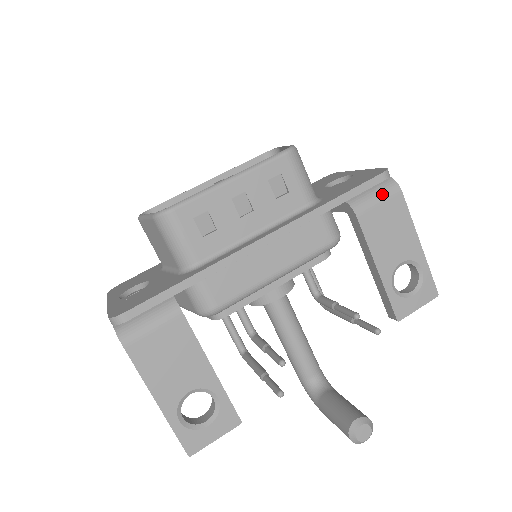
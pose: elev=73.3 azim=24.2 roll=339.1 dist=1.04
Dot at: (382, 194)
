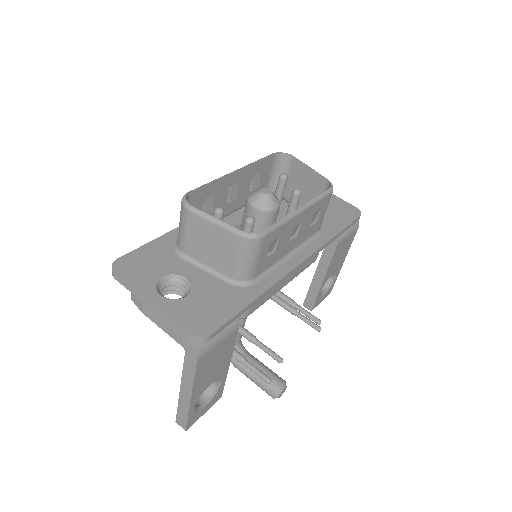
Dot at: (351, 230)
